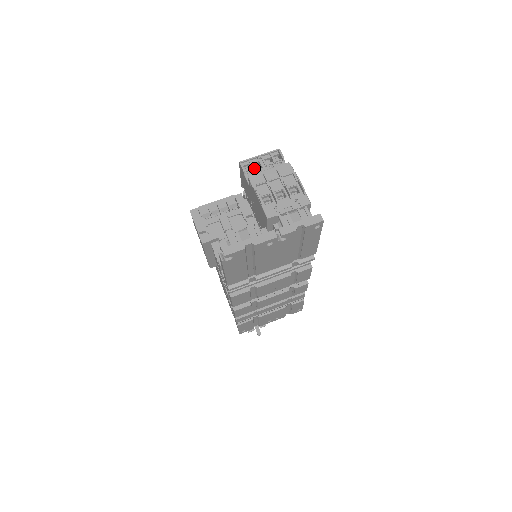
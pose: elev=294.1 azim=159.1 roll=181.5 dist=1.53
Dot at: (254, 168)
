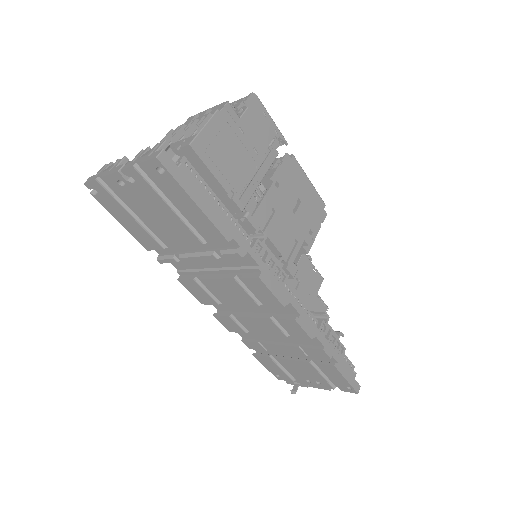
Dot at: occluded
